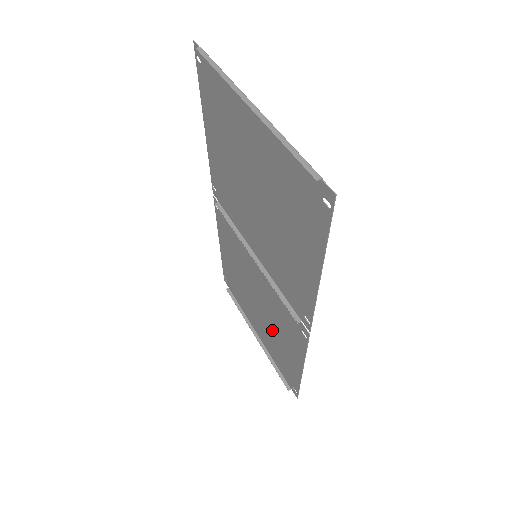
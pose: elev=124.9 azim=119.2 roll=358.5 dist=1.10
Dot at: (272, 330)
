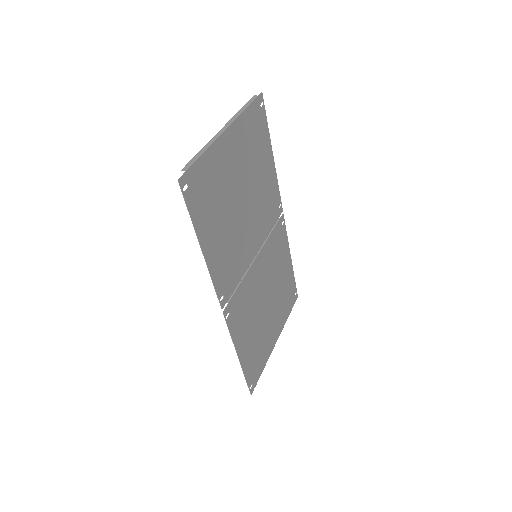
Dot at: (259, 327)
